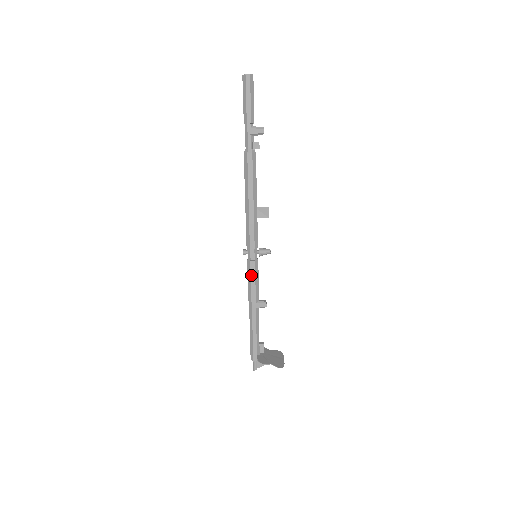
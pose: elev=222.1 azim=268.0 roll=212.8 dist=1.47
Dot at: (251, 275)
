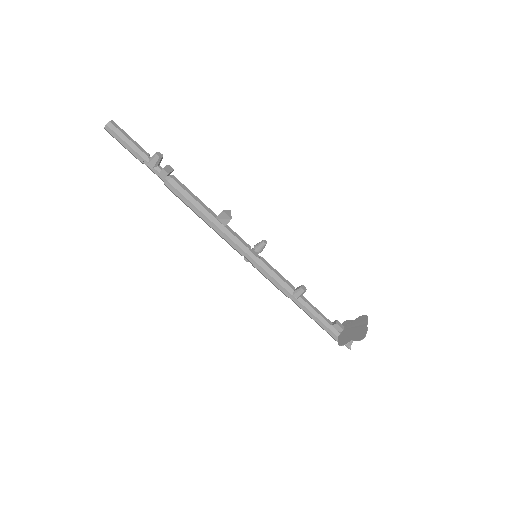
Dot at: (265, 276)
